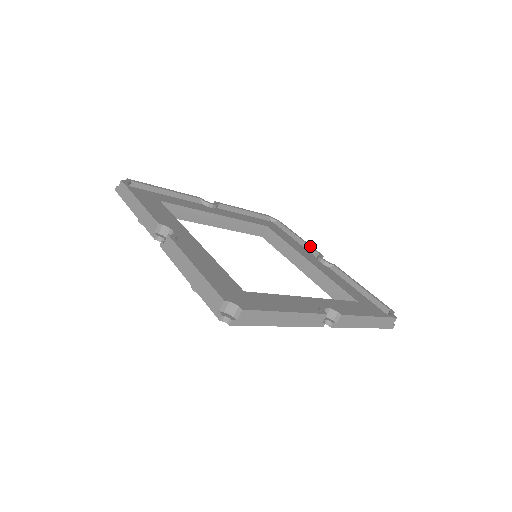
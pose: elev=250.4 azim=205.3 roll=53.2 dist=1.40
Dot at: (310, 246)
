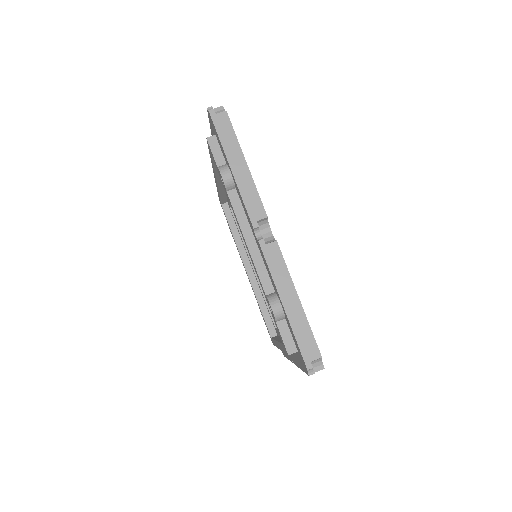
Dot at: occluded
